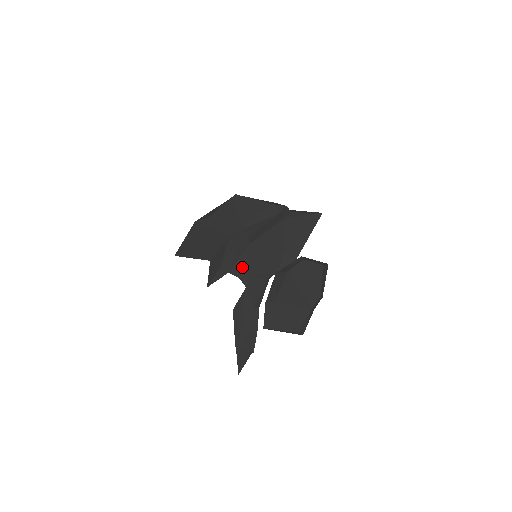
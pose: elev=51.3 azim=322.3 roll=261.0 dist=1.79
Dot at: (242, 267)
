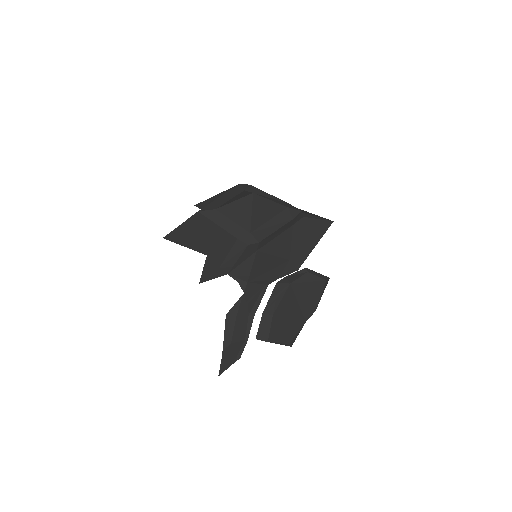
Dot at: (244, 271)
